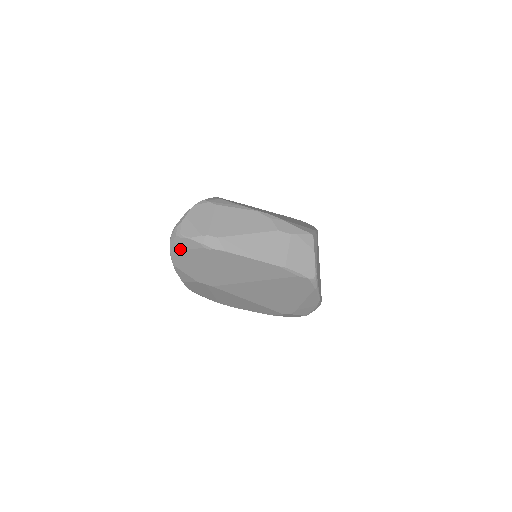
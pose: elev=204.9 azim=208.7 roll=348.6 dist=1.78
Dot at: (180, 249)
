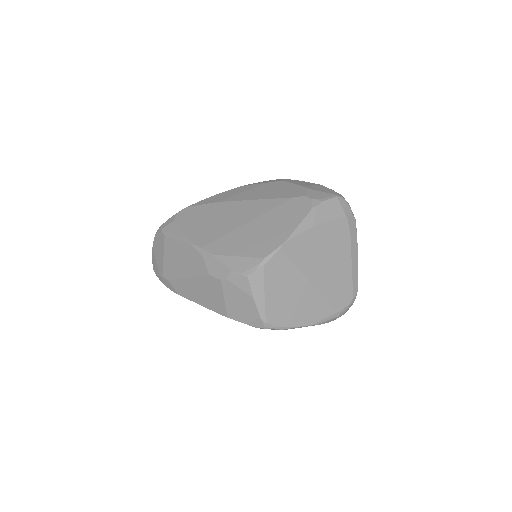
Dot at: occluded
